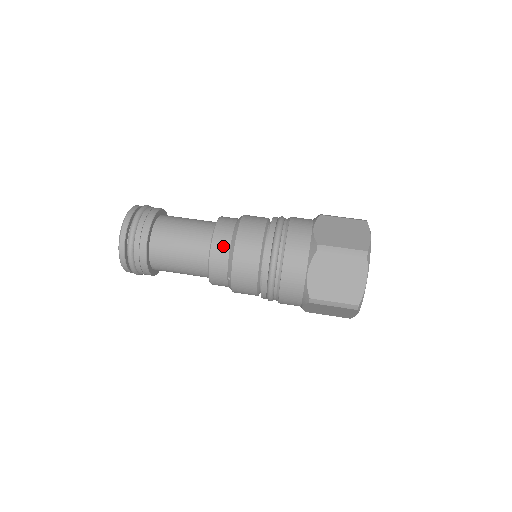
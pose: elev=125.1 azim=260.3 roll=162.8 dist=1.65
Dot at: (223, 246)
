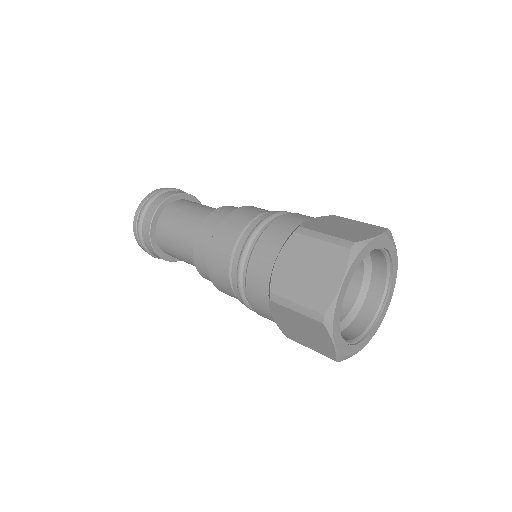
Dot at: (214, 222)
